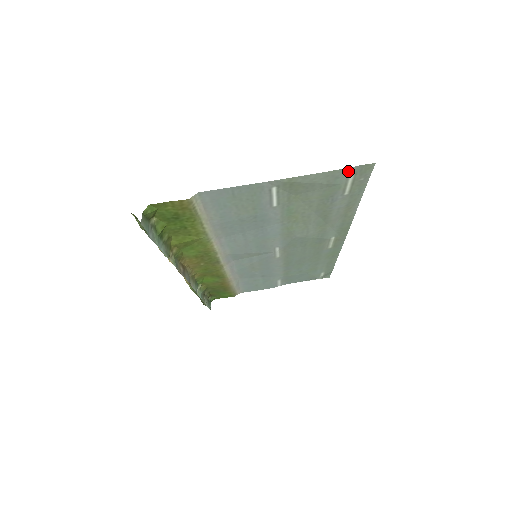
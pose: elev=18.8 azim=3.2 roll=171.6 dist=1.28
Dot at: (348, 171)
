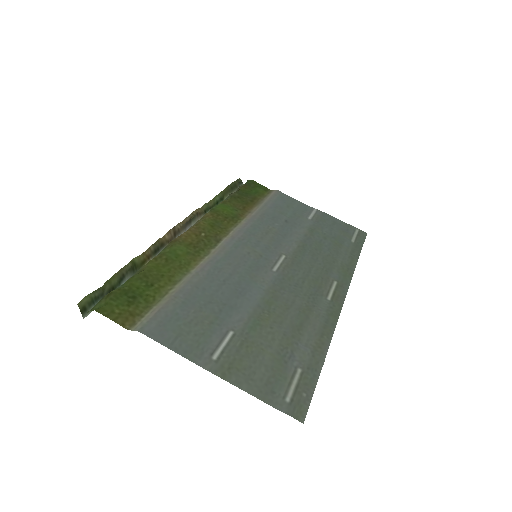
Dot at: (280, 404)
